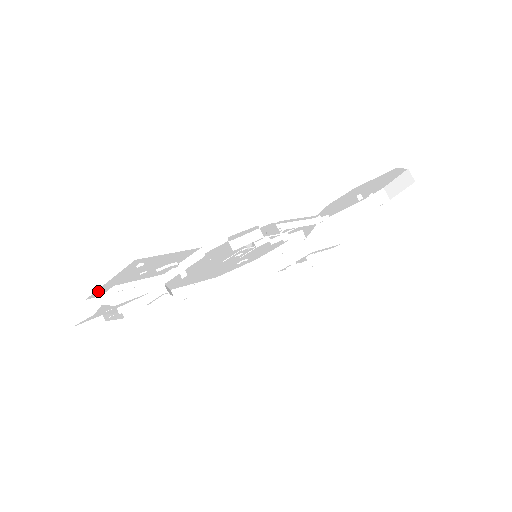
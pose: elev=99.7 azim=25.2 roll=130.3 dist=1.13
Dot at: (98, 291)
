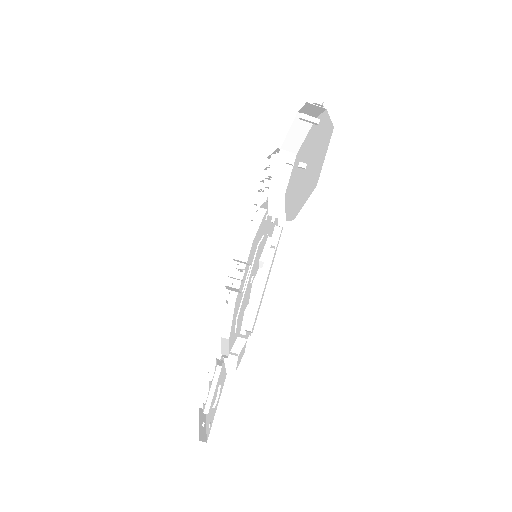
Dot at: (199, 411)
